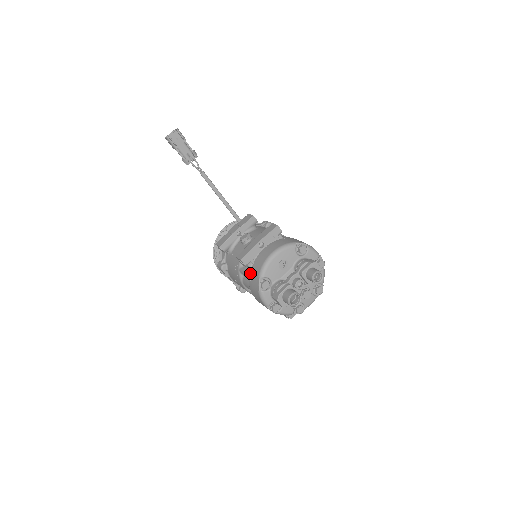
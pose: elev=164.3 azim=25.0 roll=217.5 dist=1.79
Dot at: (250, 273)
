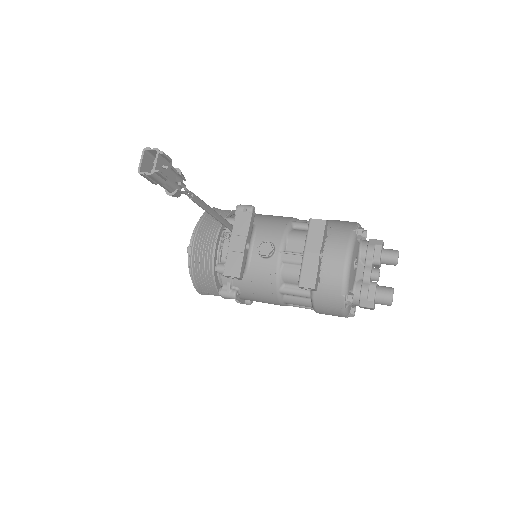
Dot at: (318, 294)
